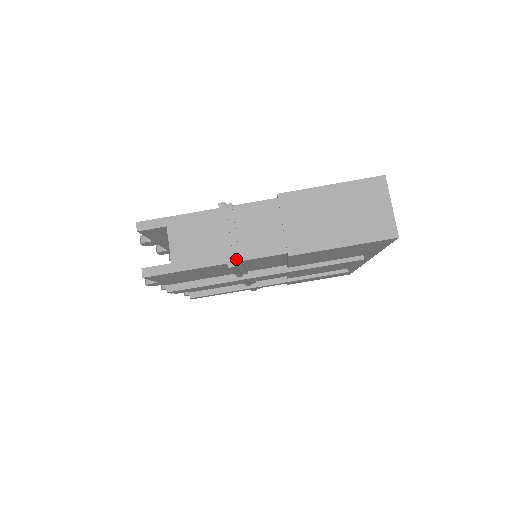
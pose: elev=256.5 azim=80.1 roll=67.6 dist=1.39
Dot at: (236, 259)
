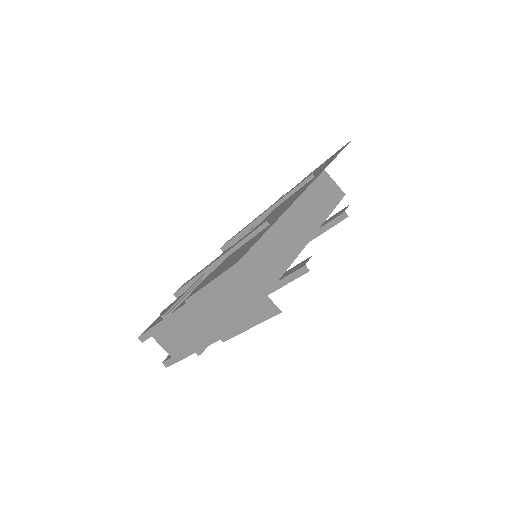
Dot at: (198, 349)
